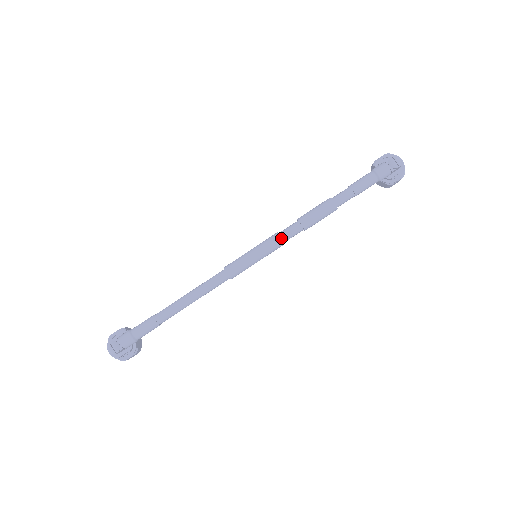
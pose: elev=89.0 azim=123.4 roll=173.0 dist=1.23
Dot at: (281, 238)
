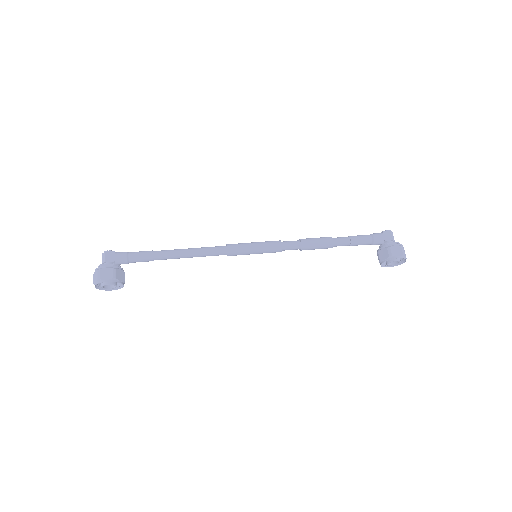
Dot at: (280, 241)
